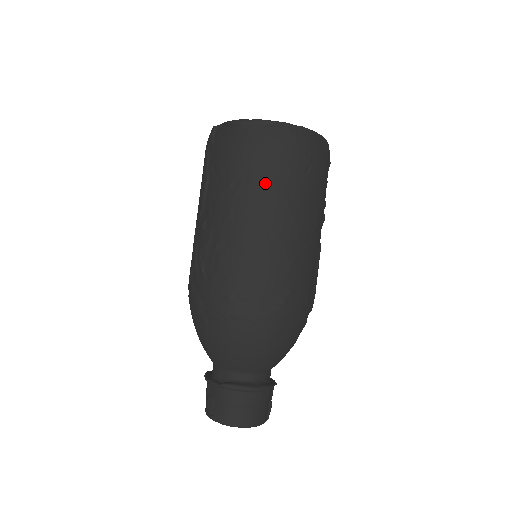
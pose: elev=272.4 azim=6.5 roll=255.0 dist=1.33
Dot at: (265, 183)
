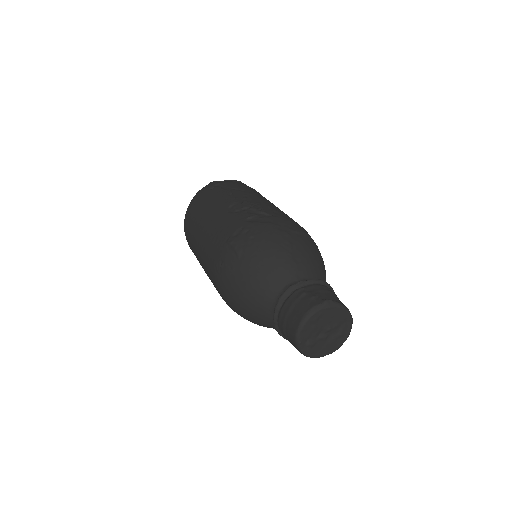
Dot at: occluded
